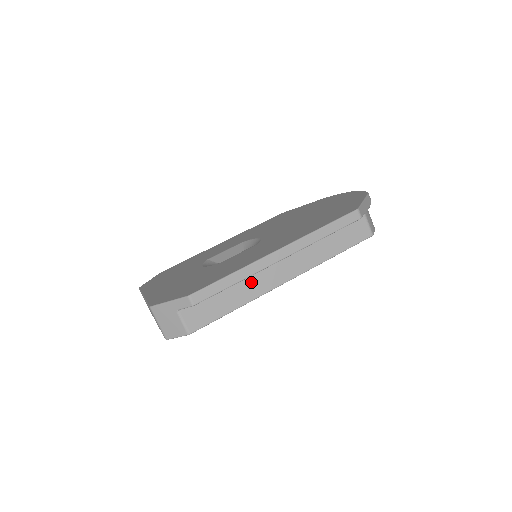
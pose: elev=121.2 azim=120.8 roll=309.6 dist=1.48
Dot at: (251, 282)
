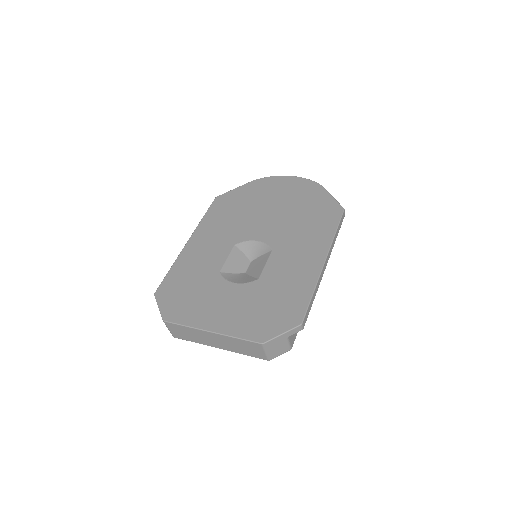
Dot at: occluded
